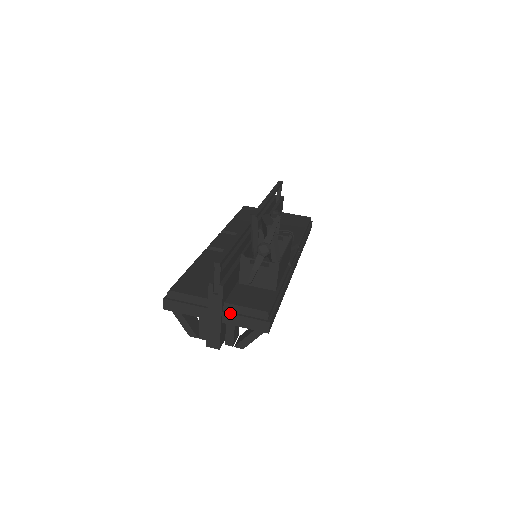
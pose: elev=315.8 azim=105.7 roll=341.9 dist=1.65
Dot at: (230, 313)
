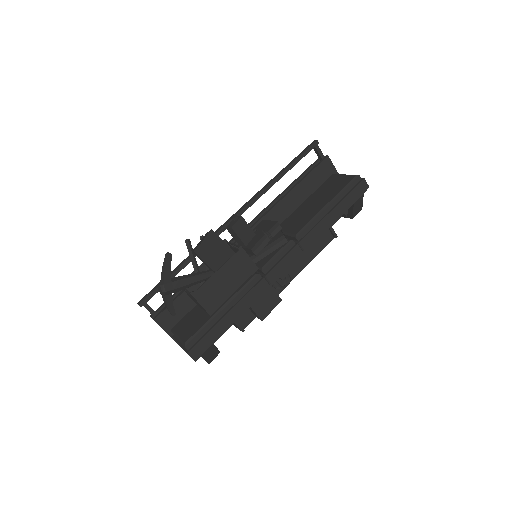
Dot at: occluded
